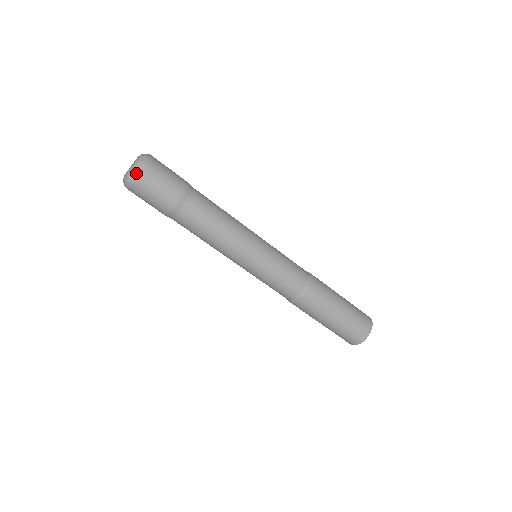
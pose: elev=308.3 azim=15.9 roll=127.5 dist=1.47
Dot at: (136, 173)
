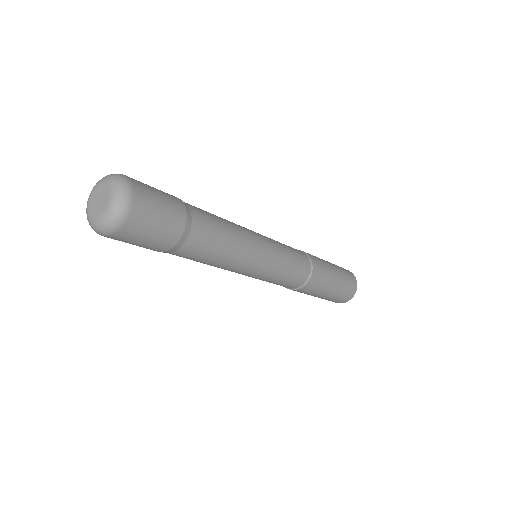
Dot at: (112, 230)
